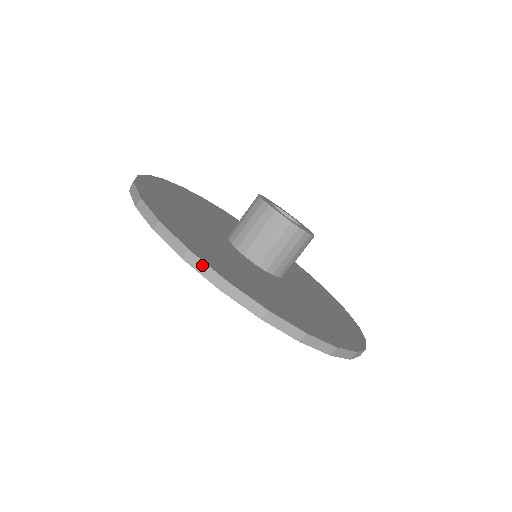
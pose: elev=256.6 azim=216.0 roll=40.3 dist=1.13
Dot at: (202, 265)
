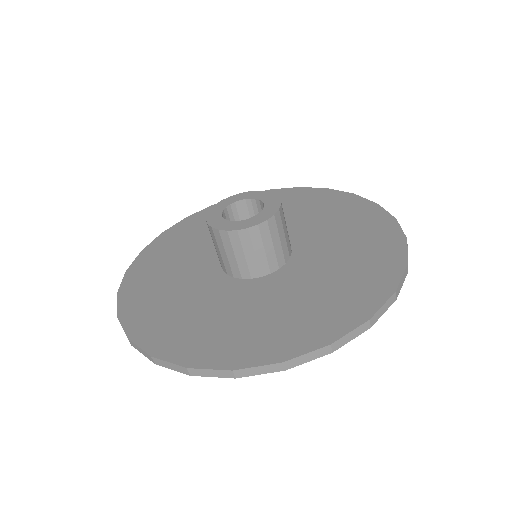
Dot at: (303, 358)
